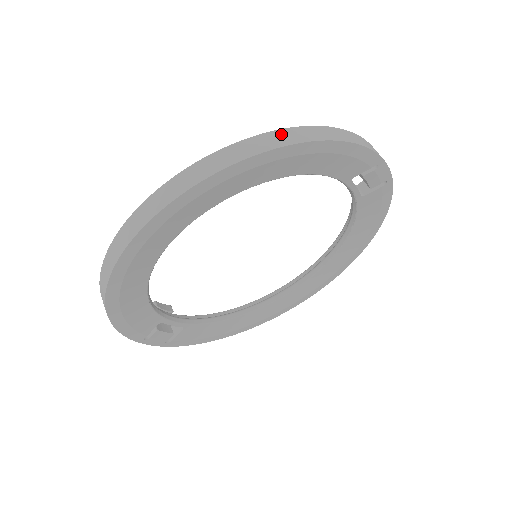
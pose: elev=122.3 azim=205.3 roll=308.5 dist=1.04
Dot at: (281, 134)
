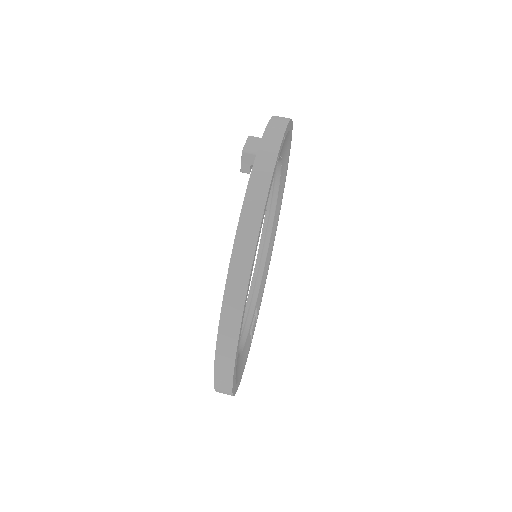
Dot at: (234, 276)
